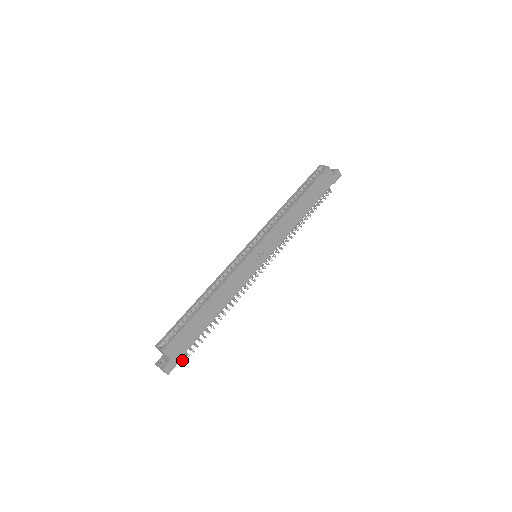
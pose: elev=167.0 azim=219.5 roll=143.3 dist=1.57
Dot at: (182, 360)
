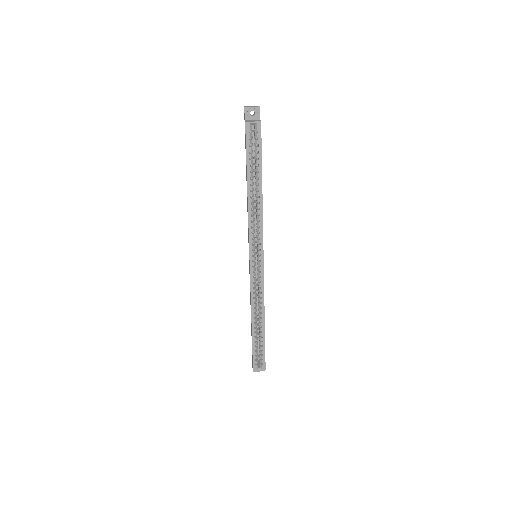
Dot at: occluded
